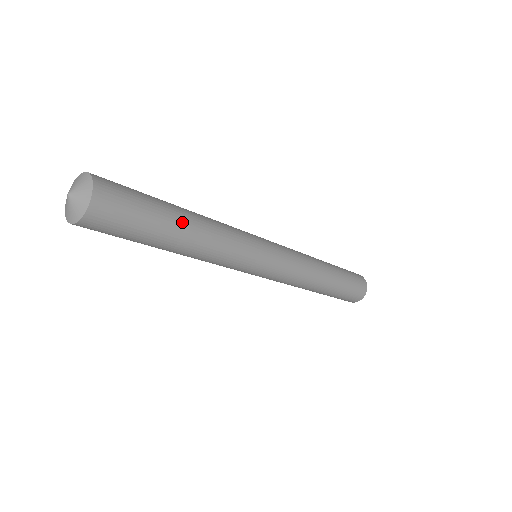
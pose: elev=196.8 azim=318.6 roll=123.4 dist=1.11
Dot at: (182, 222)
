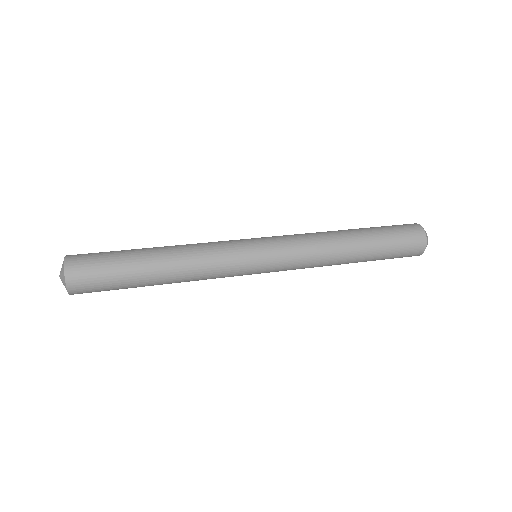
Dot at: (152, 282)
